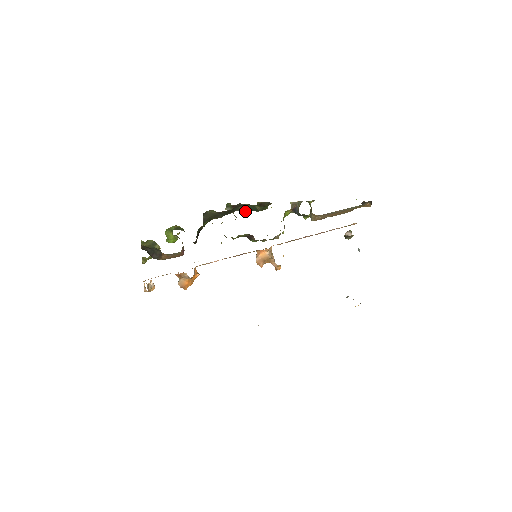
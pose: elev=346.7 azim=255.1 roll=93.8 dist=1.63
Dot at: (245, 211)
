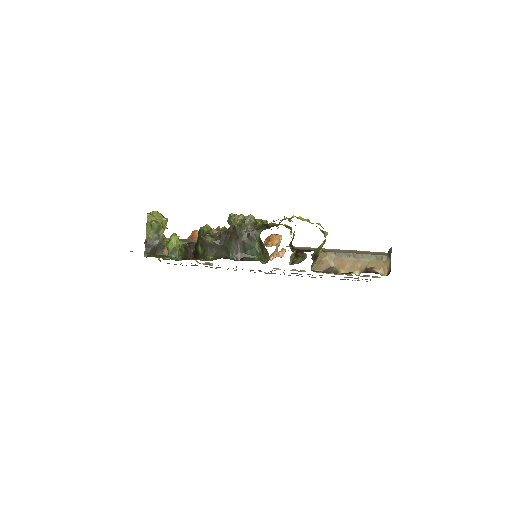
Dot at: (238, 259)
